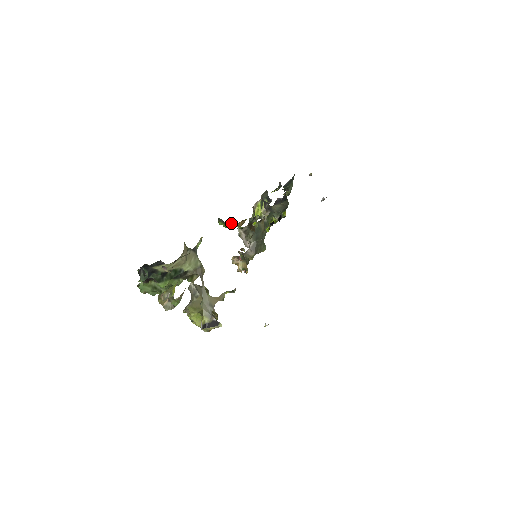
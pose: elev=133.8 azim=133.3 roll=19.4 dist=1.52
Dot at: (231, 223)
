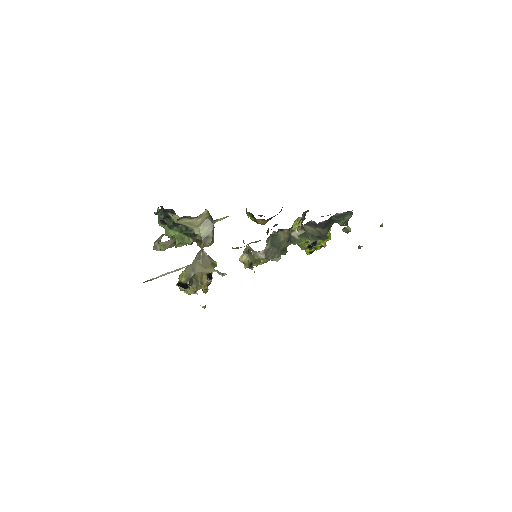
Dot at: (253, 216)
